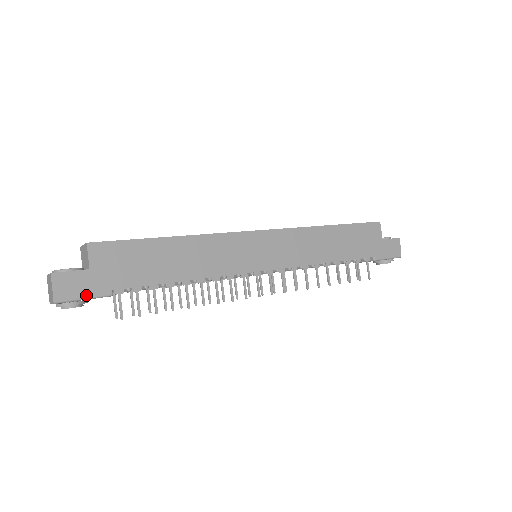
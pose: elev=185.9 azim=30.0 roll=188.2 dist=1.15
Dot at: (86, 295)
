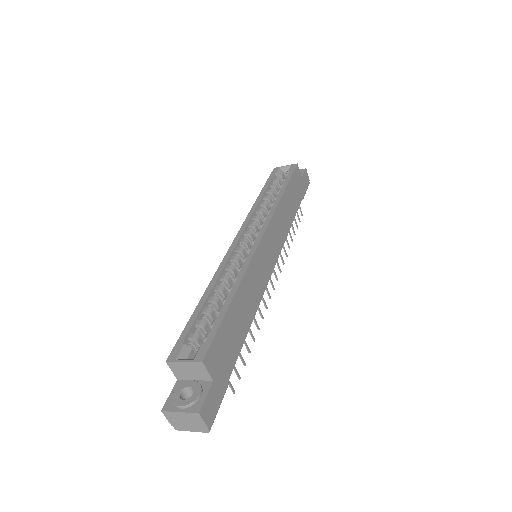
Dot at: (219, 402)
